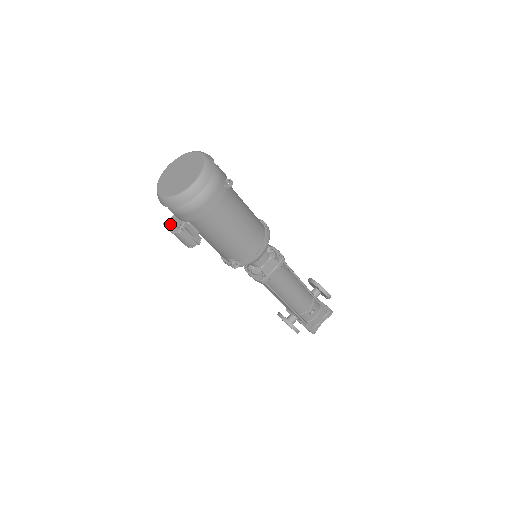
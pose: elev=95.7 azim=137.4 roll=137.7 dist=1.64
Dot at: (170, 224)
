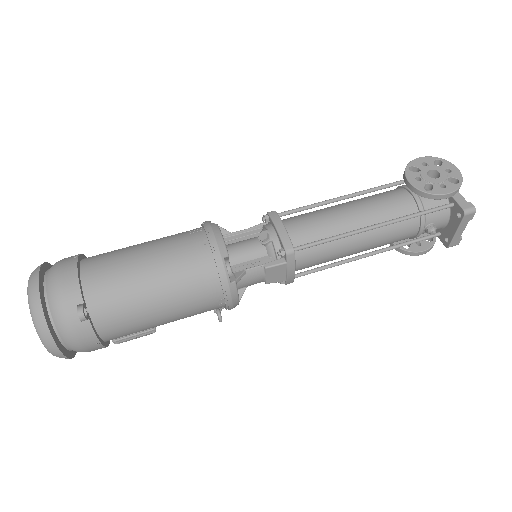
Dot at: occluded
